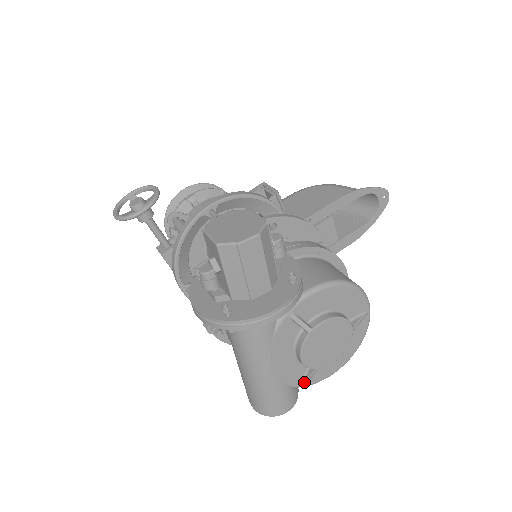
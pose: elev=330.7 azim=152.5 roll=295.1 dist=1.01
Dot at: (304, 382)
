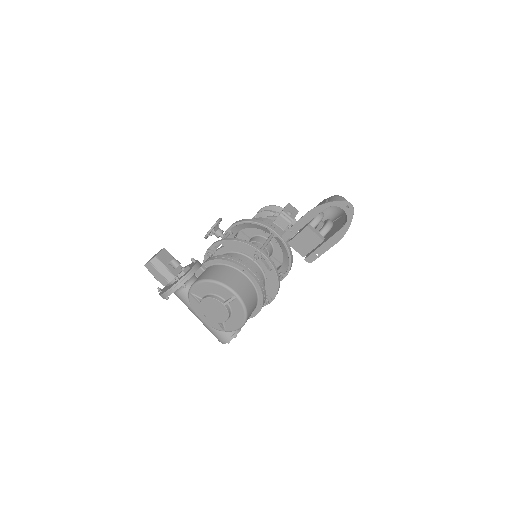
Dot at: (222, 329)
